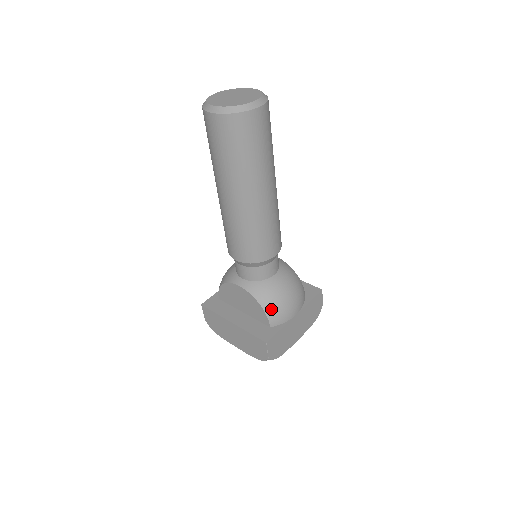
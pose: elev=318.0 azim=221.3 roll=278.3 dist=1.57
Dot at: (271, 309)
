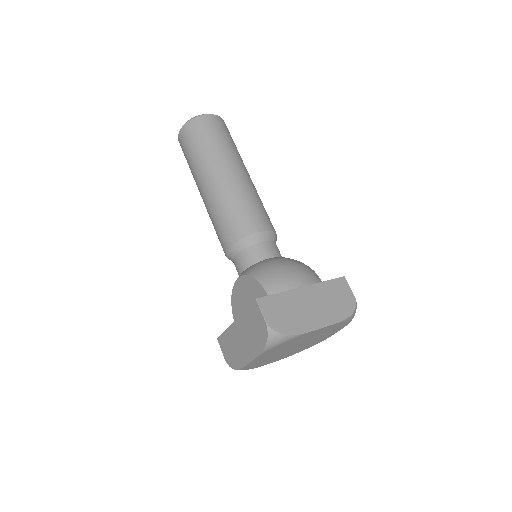
Dot at: (265, 277)
